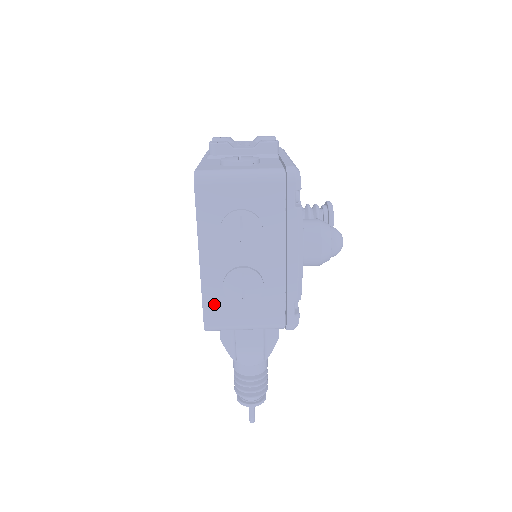
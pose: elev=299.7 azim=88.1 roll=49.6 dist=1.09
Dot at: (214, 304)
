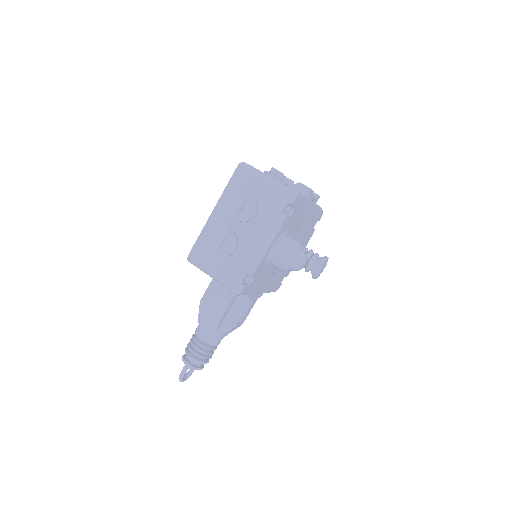
Dot at: (202, 244)
